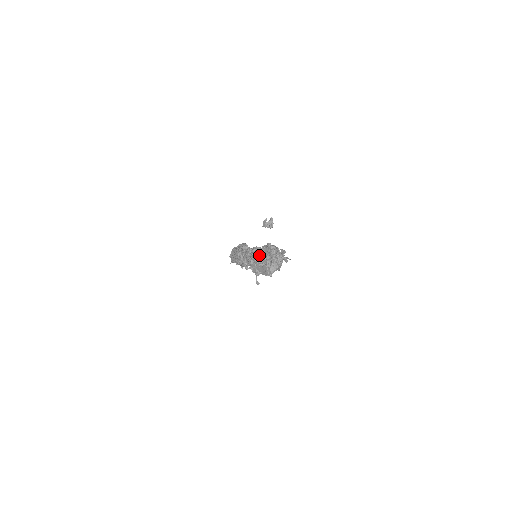
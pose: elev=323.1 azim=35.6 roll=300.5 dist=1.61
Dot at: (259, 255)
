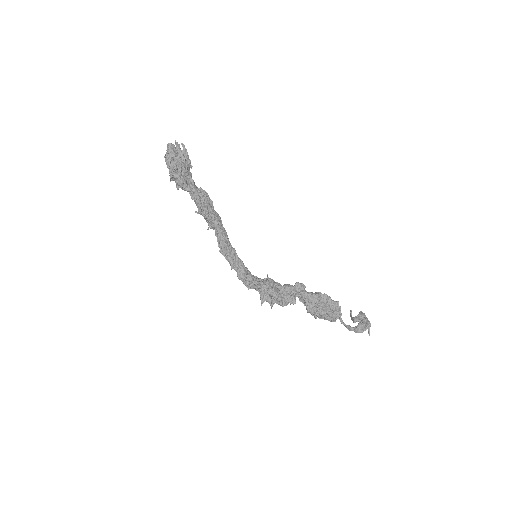
Dot at: occluded
